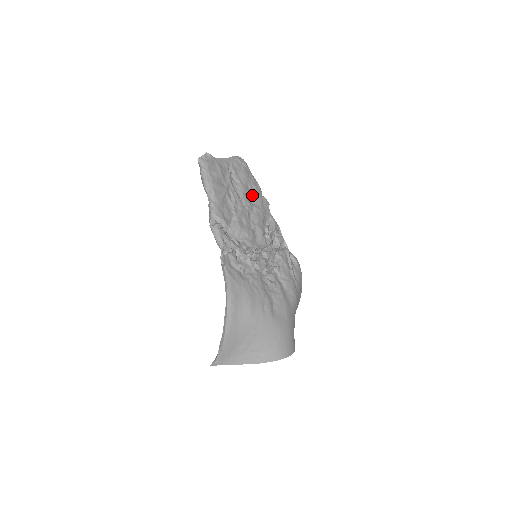
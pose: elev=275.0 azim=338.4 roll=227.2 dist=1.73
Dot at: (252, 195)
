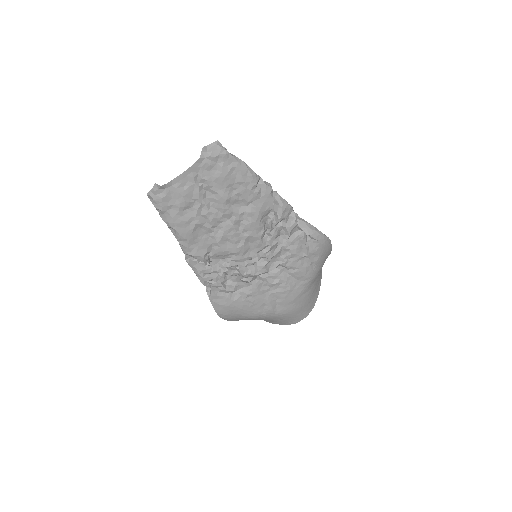
Dot at: (240, 197)
